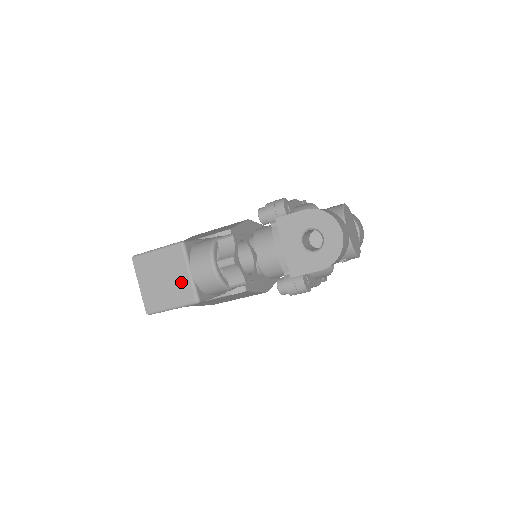
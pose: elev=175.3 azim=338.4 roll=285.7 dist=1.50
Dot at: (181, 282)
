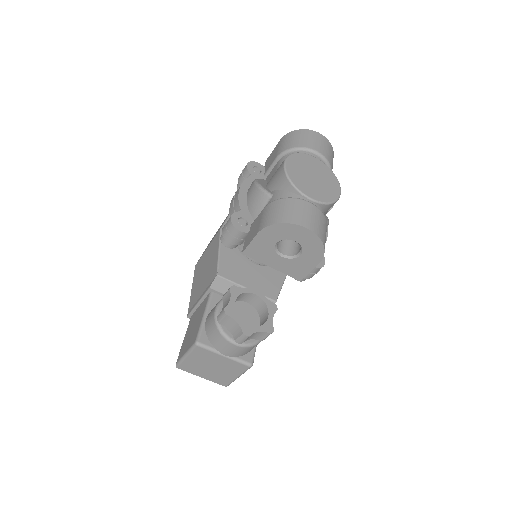
Dot at: (226, 363)
